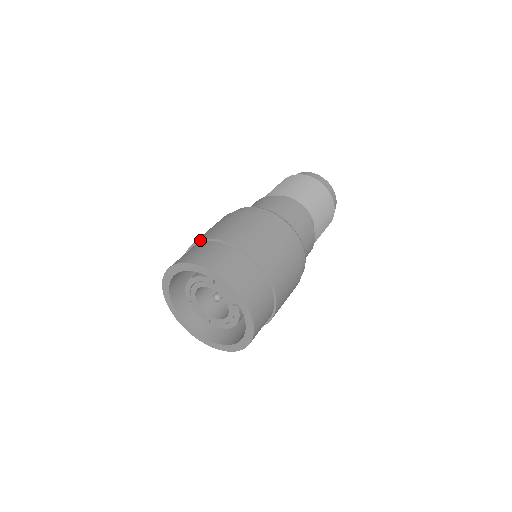
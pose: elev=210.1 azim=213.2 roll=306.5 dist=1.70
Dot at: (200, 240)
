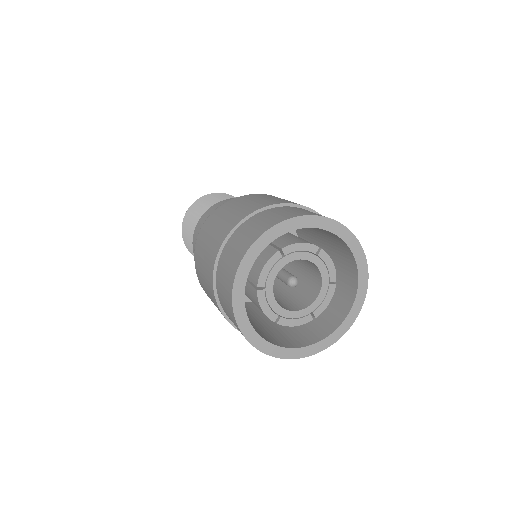
Dot at: (217, 256)
